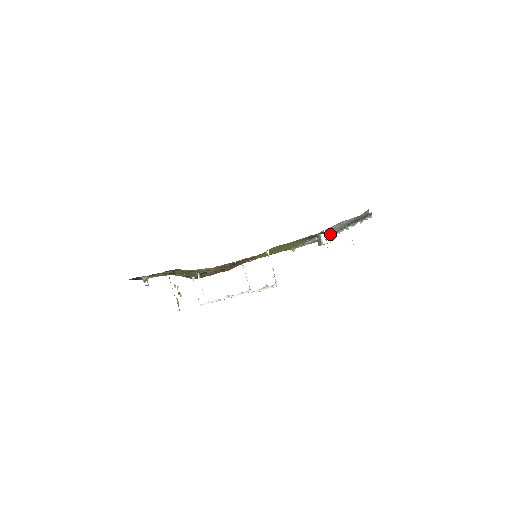
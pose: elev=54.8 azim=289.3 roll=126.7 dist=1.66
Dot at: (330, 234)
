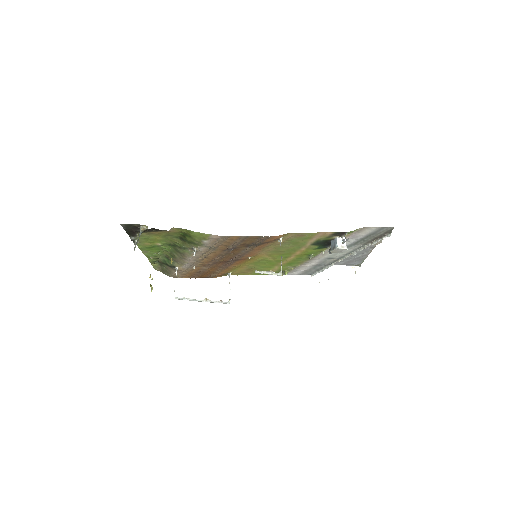
Dot at: occluded
